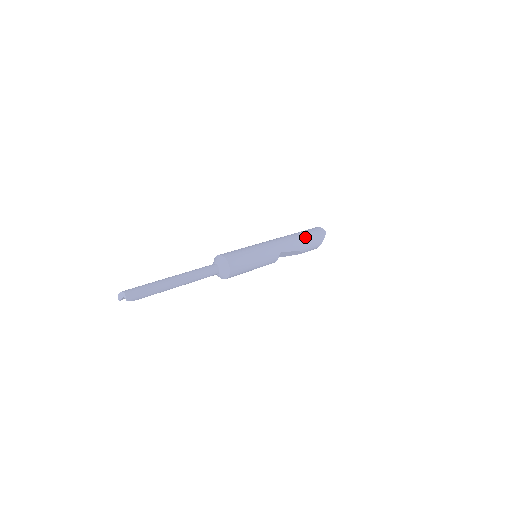
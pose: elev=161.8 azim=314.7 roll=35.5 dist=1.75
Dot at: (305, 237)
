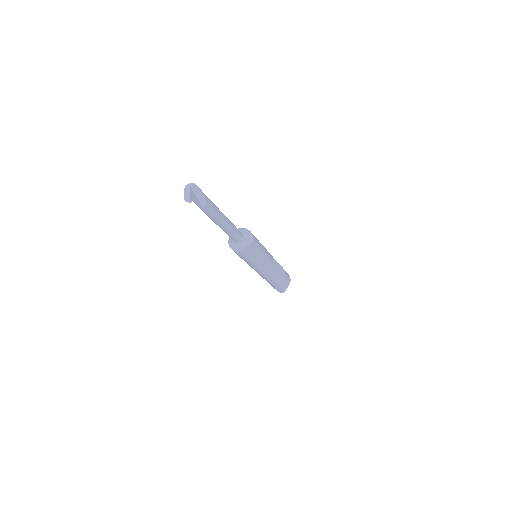
Dot at: occluded
